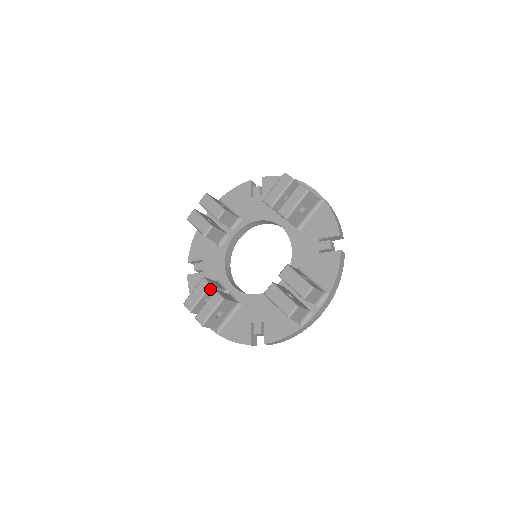
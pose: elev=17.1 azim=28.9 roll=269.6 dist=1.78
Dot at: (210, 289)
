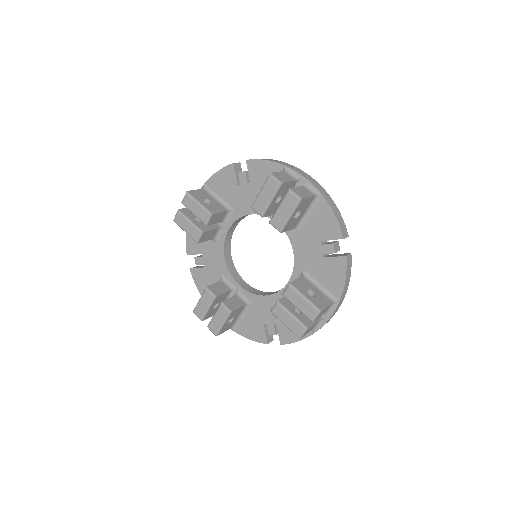
Dot at: (216, 299)
